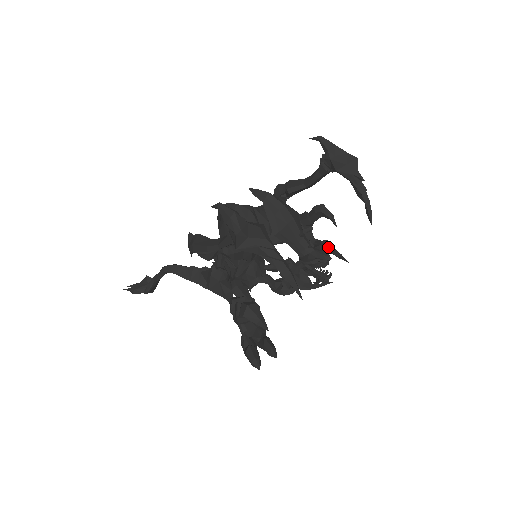
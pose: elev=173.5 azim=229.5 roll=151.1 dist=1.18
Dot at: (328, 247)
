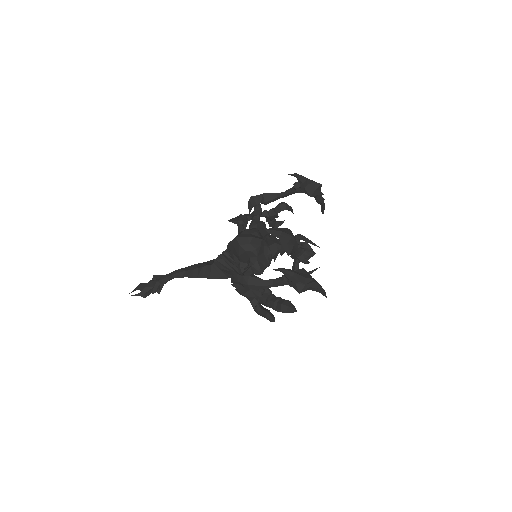
Dot at: (302, 238)
